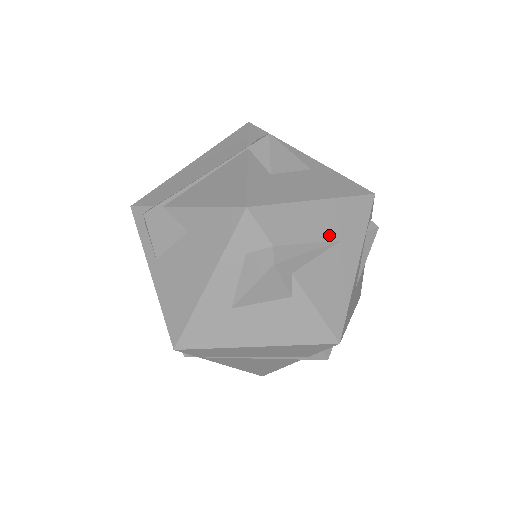
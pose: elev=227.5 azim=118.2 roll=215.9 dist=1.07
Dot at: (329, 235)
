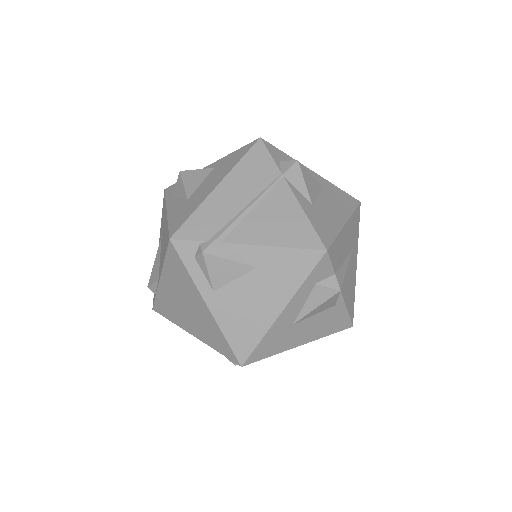
Dot at: (349, 248)
